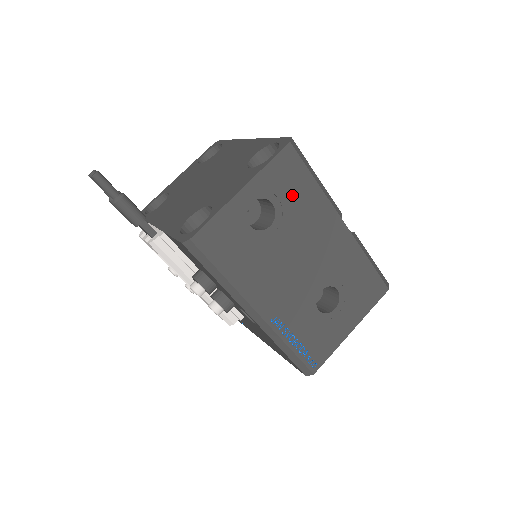
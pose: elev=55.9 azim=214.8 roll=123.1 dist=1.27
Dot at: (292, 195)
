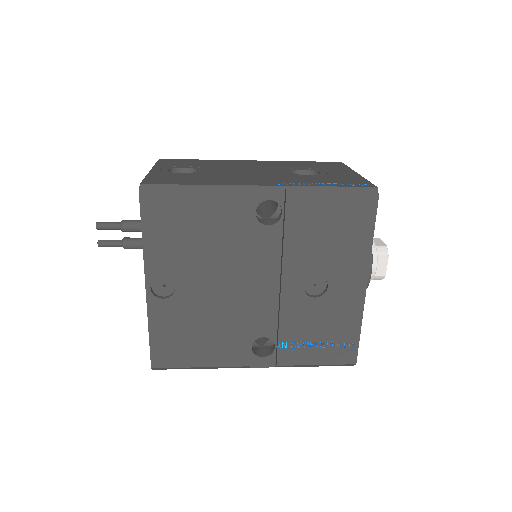
Dot at: occluded
